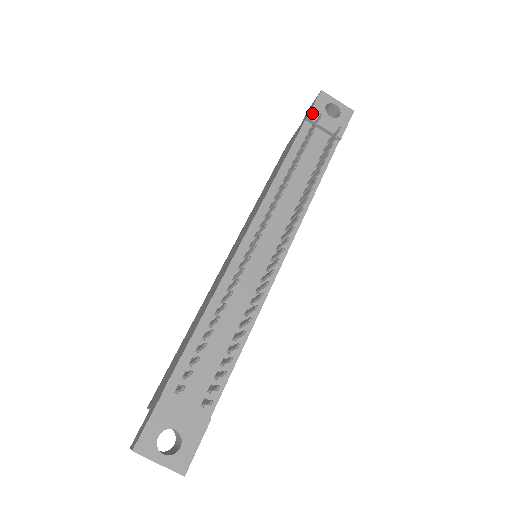
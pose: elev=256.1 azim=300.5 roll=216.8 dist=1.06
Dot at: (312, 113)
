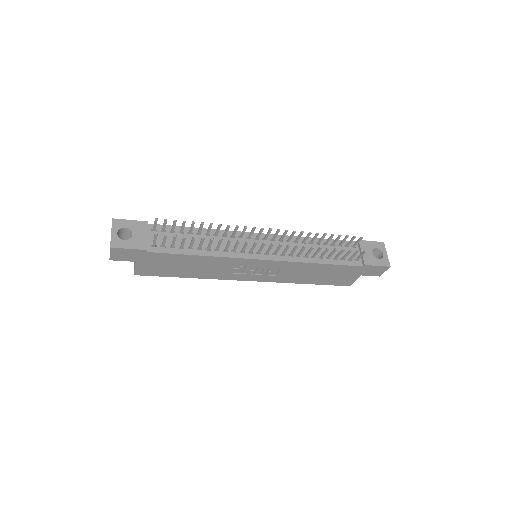
Dot at: (364, 242)
